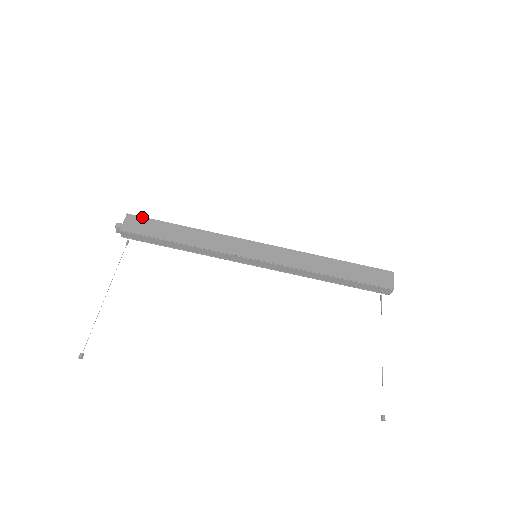
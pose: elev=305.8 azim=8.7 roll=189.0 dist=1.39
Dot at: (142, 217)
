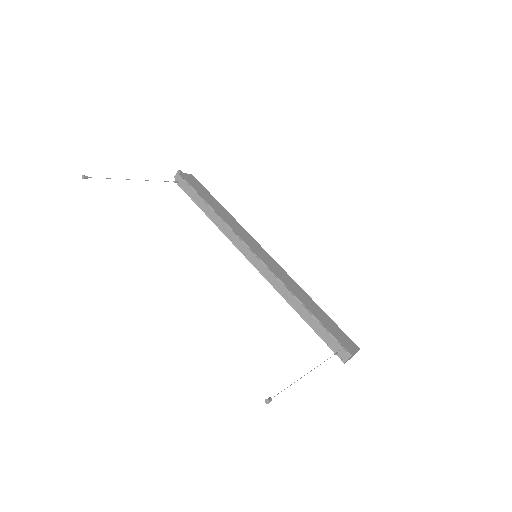
Dot at: (199, 182)
